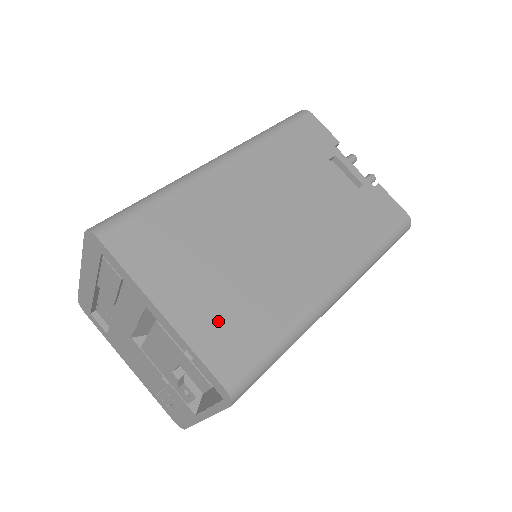
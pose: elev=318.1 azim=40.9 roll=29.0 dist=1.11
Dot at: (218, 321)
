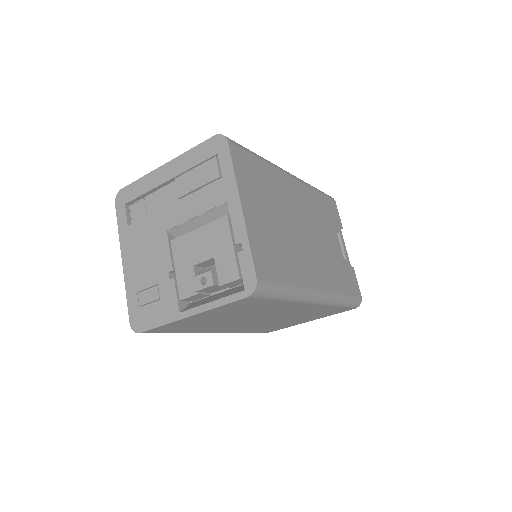
Dot at: (265, 243)
